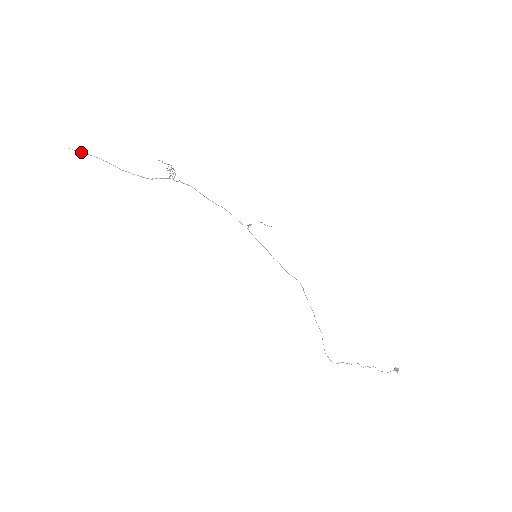
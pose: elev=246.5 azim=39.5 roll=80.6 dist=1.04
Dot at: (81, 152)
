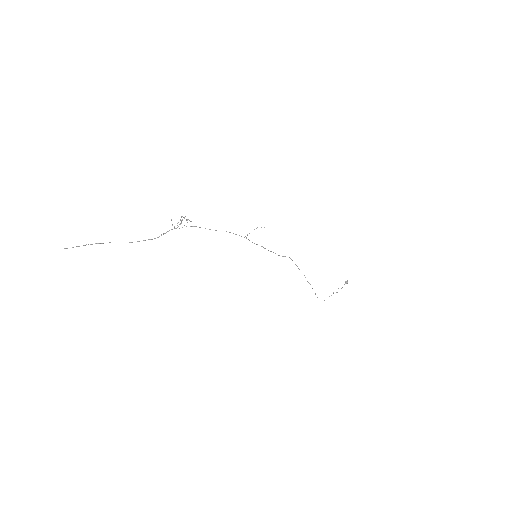
Dot at: (79, 246)
